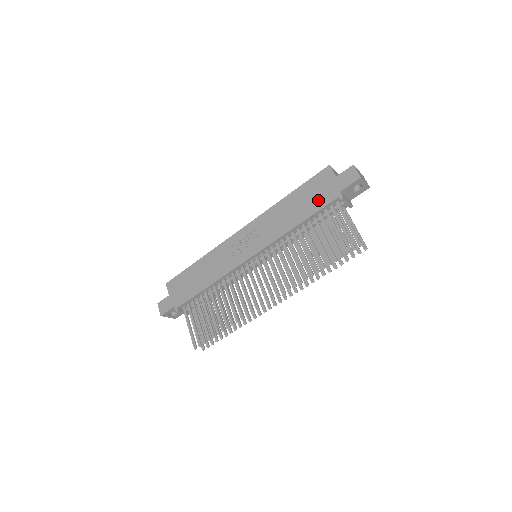
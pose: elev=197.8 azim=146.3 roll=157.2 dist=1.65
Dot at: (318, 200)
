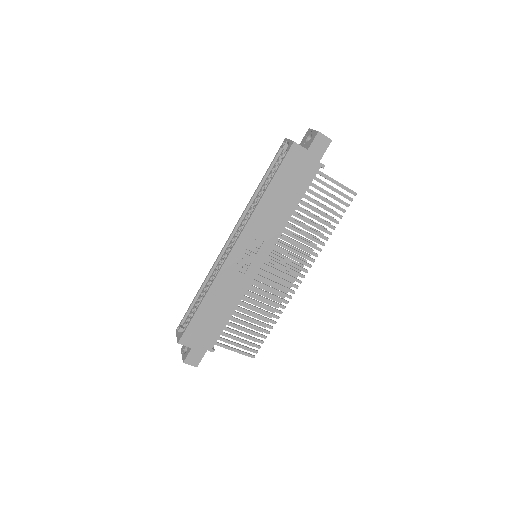
Dot at: (302, 180)
